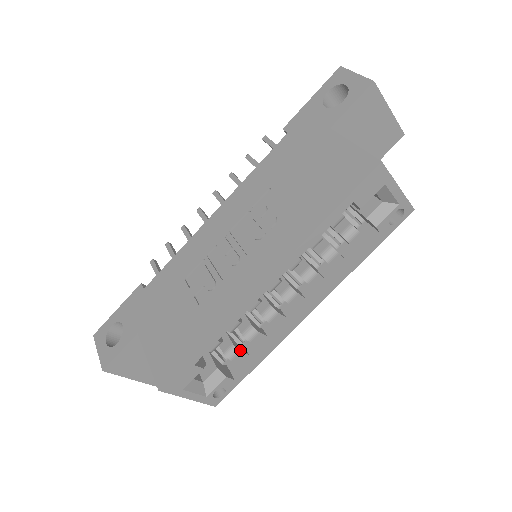
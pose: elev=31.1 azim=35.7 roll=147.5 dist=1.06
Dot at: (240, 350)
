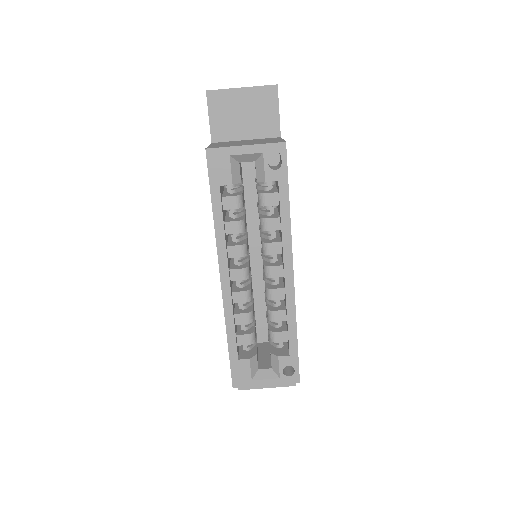
Dot at: (275, 331)
